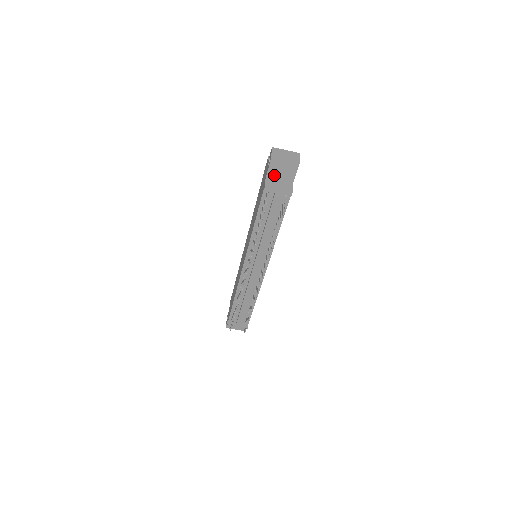
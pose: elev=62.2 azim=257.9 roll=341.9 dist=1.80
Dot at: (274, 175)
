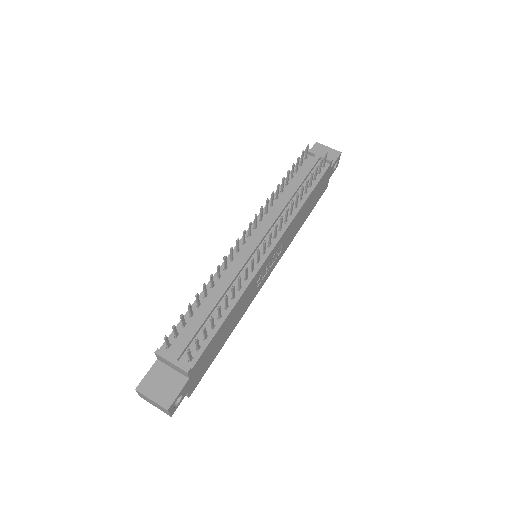
Dot at: occluded
